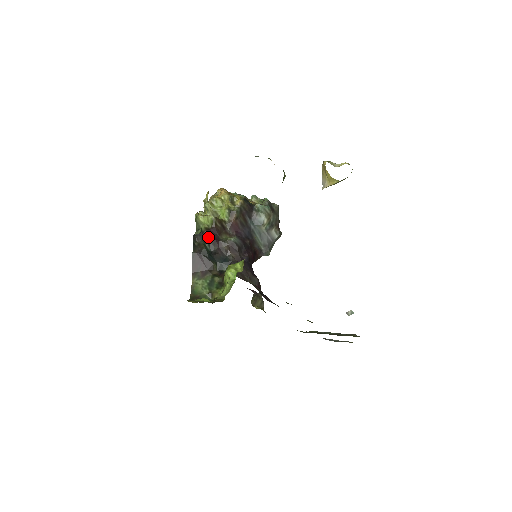
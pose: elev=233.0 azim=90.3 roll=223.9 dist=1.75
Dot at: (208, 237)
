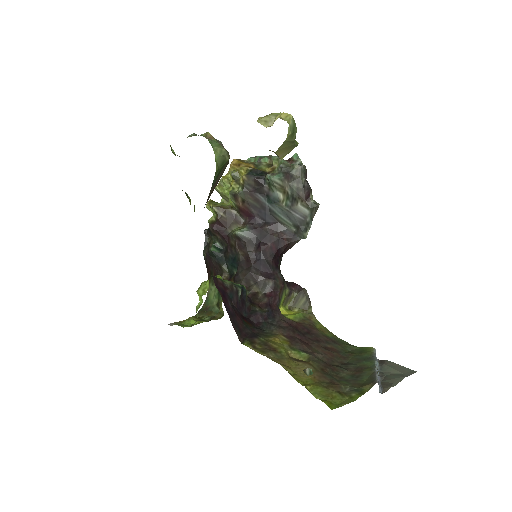
Dot at: (215, 233)
